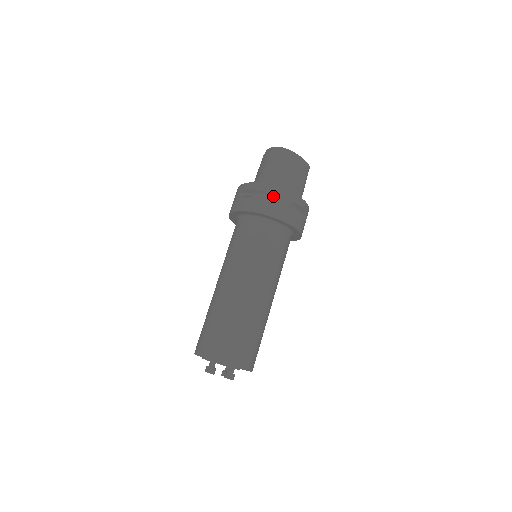
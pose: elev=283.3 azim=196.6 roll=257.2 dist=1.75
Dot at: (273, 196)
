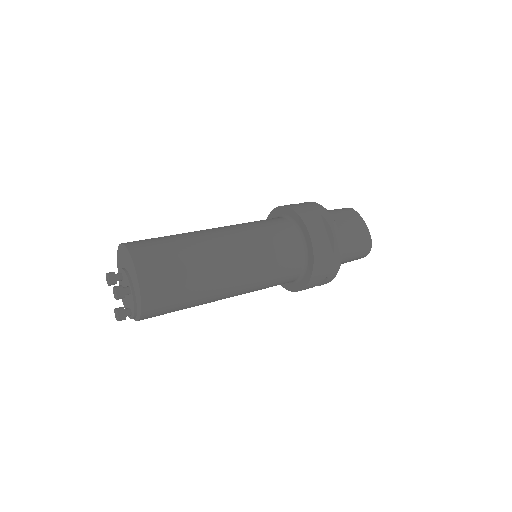
Dot at: (307, 204)
